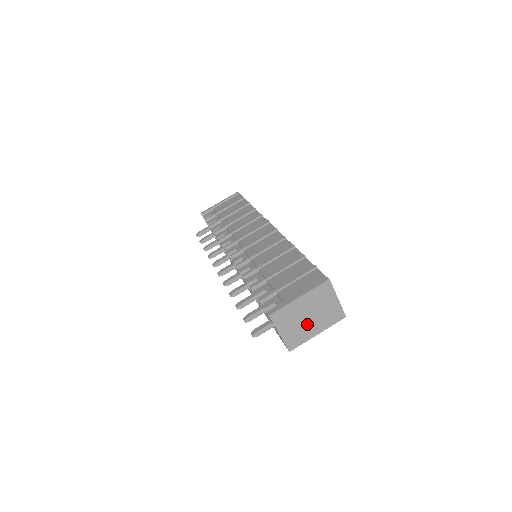
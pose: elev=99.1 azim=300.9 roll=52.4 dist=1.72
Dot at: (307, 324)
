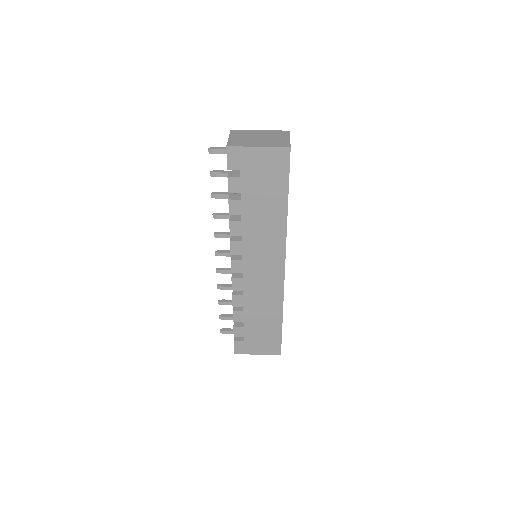
Dot at: (254, 141)
